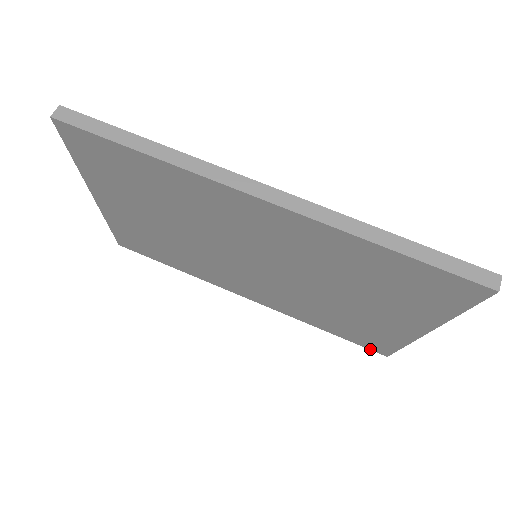
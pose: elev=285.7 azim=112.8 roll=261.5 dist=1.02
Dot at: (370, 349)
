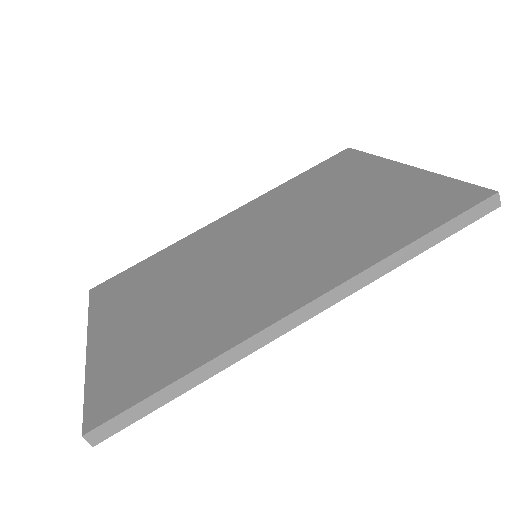
Dot at: occluded
